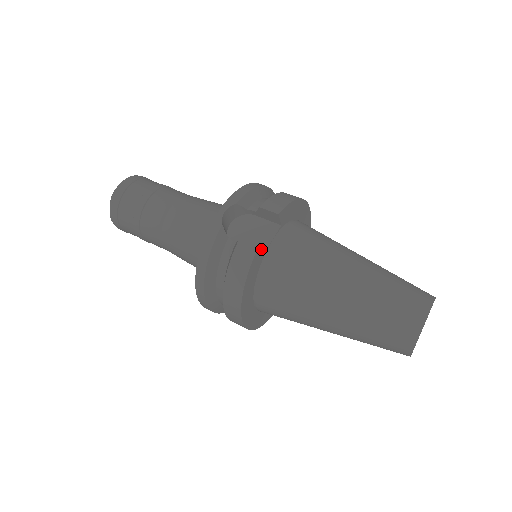
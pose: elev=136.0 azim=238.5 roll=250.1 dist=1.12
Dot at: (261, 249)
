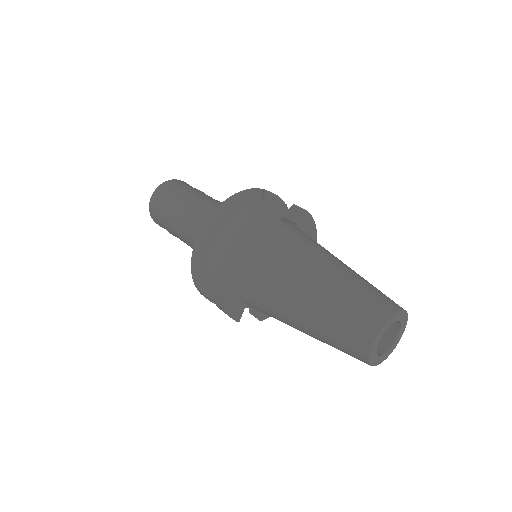
Dot at: (281, 220)
